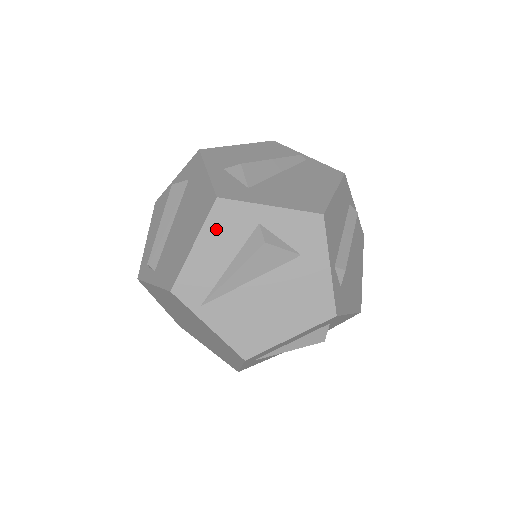
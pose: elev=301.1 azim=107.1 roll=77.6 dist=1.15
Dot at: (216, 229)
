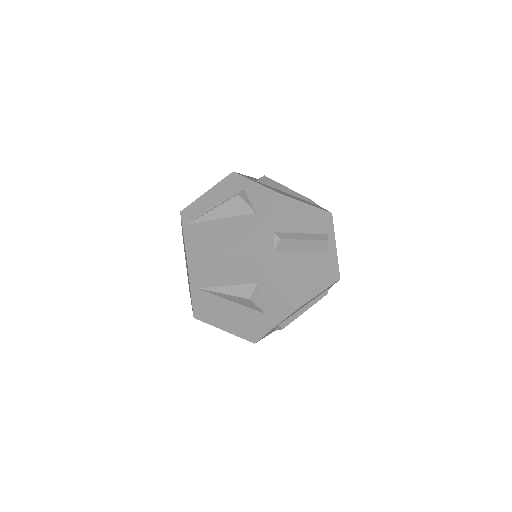
Dot at: (222, 187)
